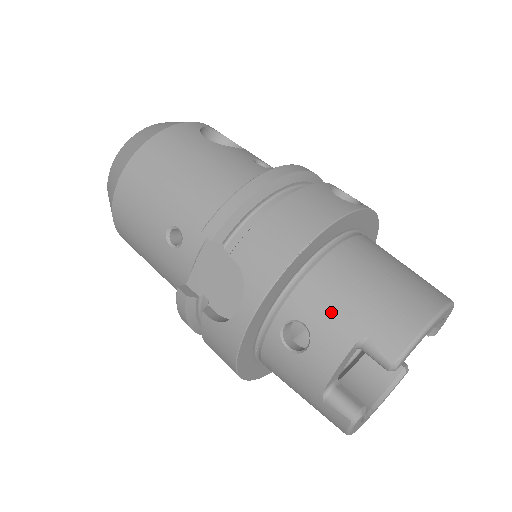
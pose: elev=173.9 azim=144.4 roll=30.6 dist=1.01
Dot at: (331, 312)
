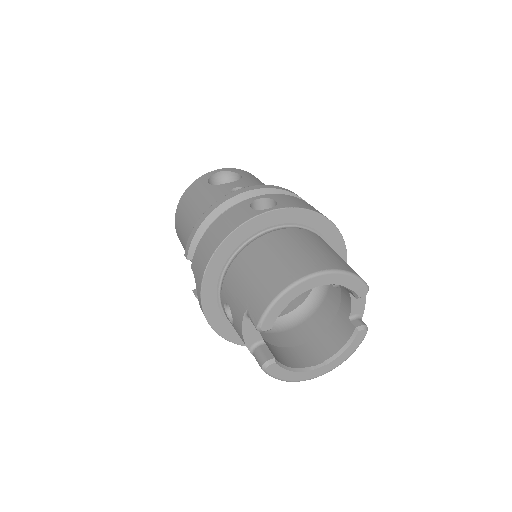
Dot at: (235, 295)
